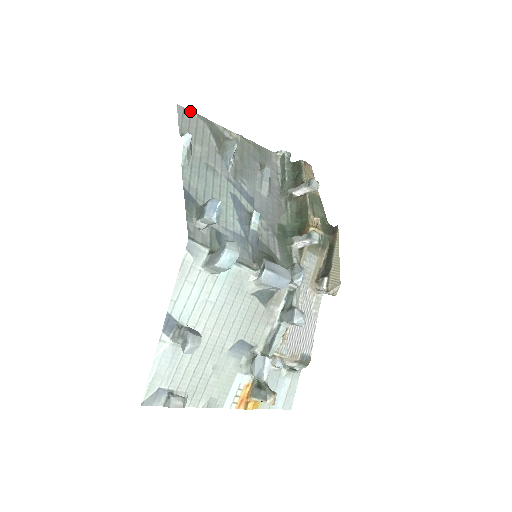
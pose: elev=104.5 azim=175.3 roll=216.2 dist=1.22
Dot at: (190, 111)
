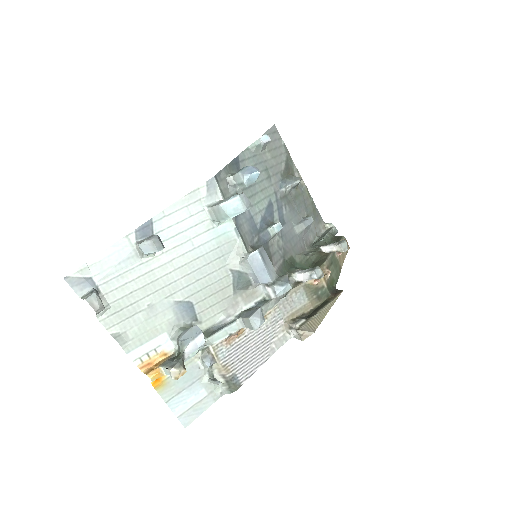
Dot at: occluded
